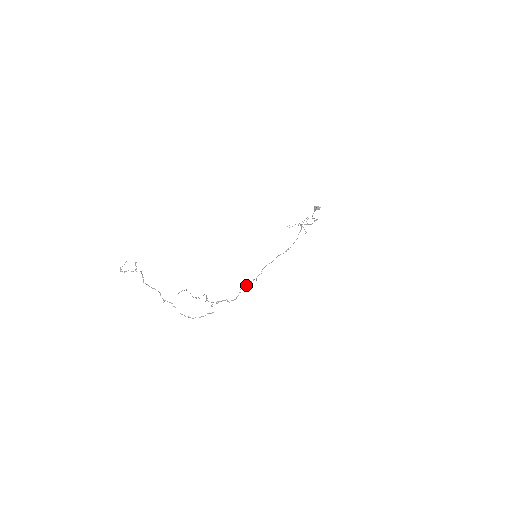
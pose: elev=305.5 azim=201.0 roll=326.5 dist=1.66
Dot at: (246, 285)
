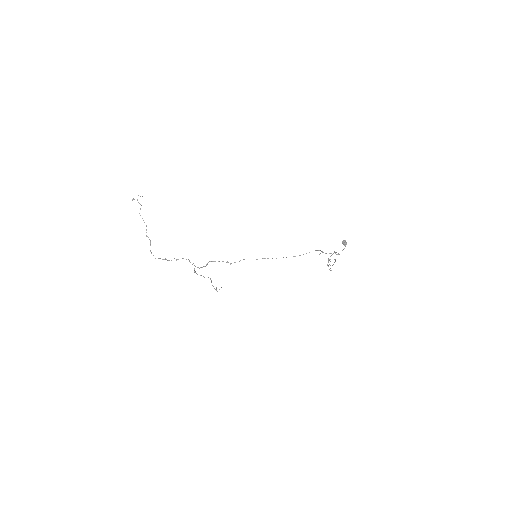
Dot at: occluded
